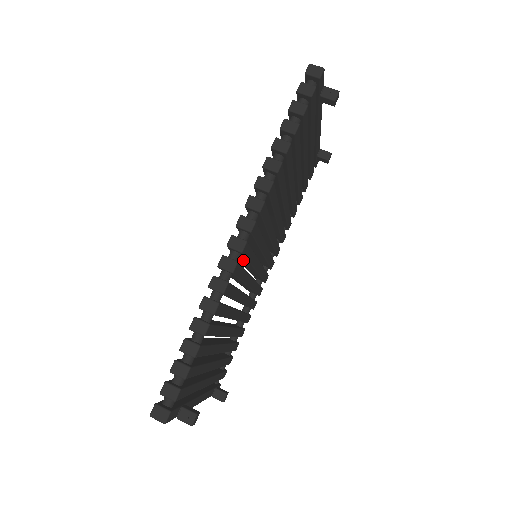
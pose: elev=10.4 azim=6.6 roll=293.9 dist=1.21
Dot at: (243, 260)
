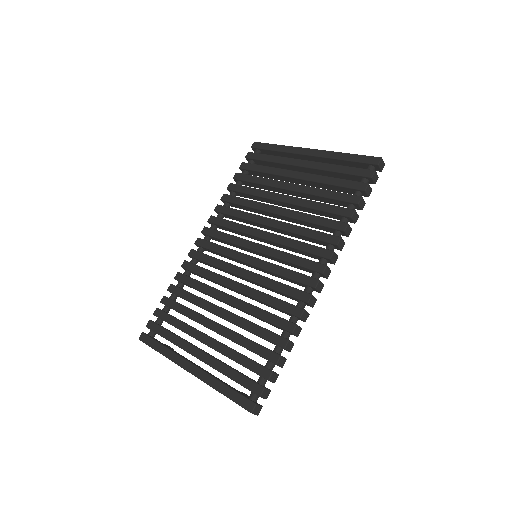
Dot at: (283, 278)
